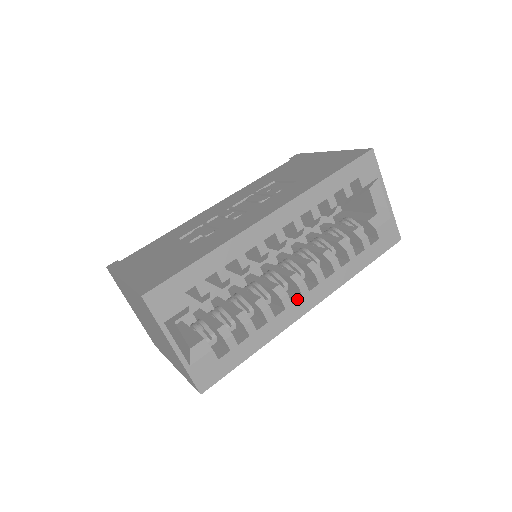
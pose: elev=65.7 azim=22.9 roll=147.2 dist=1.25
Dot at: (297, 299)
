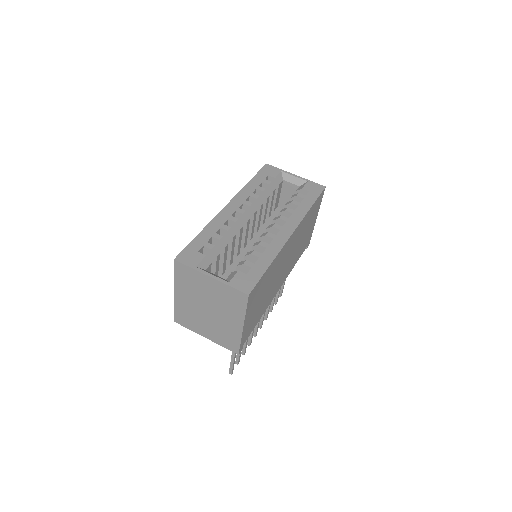
Dot at: (278, 233)
